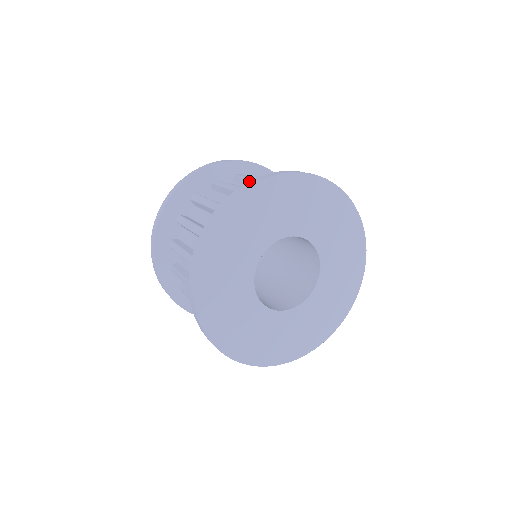
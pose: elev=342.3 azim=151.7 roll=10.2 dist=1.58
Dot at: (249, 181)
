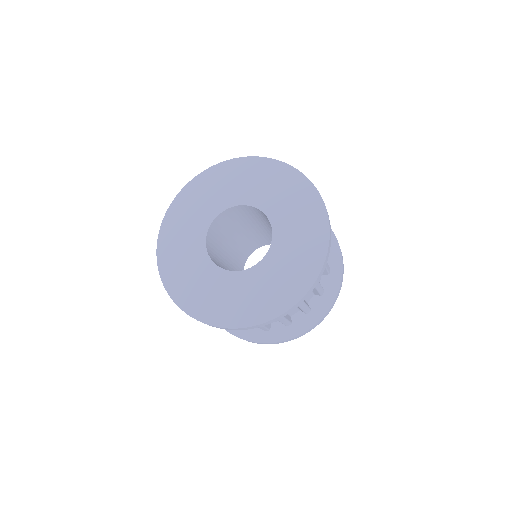
Dot at: occluded
